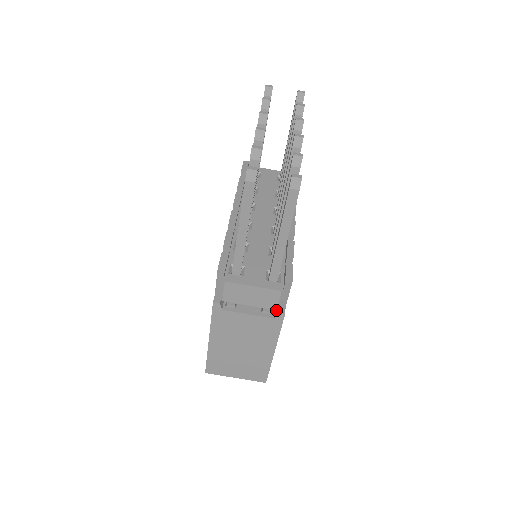
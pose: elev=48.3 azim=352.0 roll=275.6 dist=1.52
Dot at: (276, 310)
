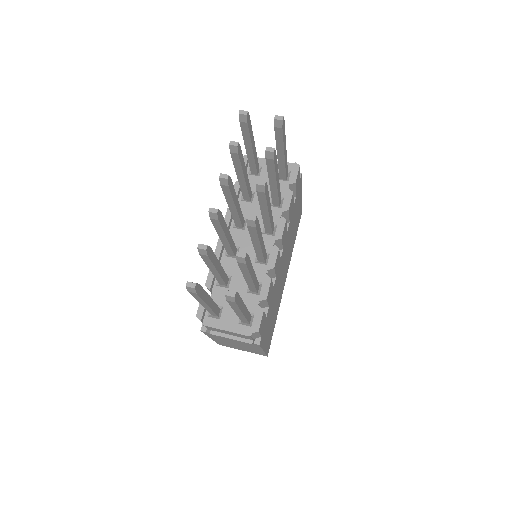
Dot at: occluded
